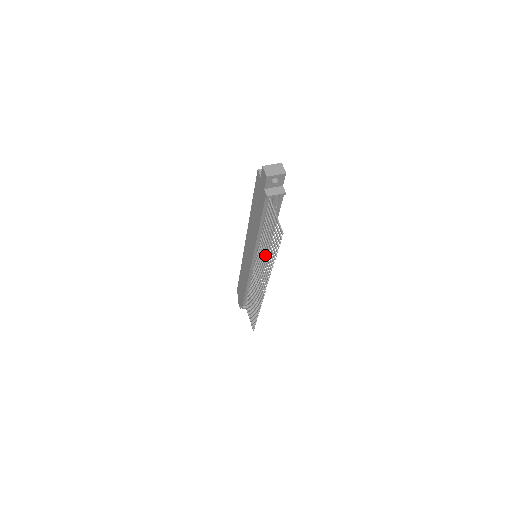
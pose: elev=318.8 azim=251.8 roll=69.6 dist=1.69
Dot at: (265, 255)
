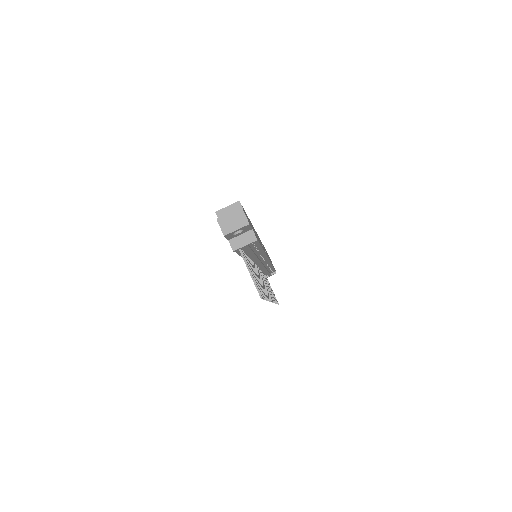
Dot at: occluded
